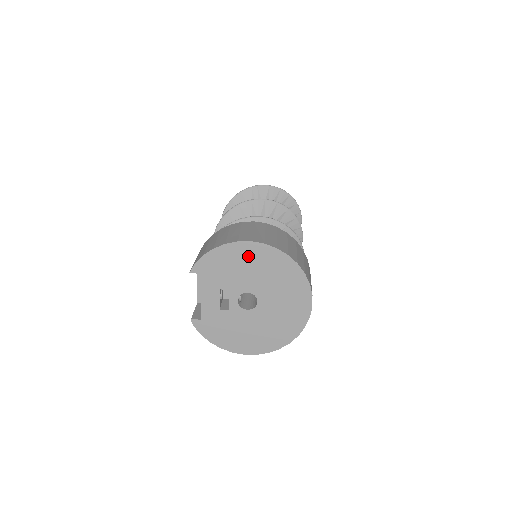
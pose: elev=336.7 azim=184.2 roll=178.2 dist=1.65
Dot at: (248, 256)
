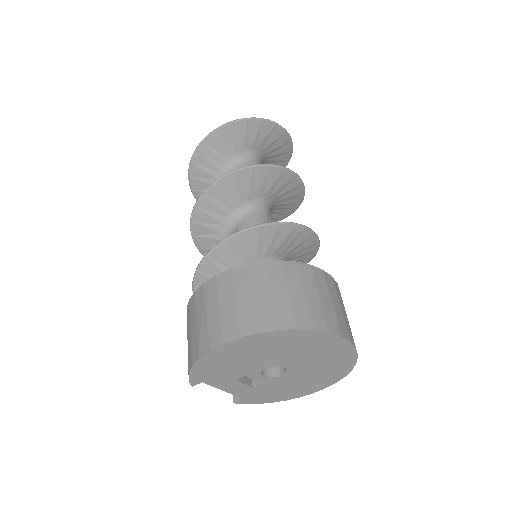
Dot at: (234, 352)
